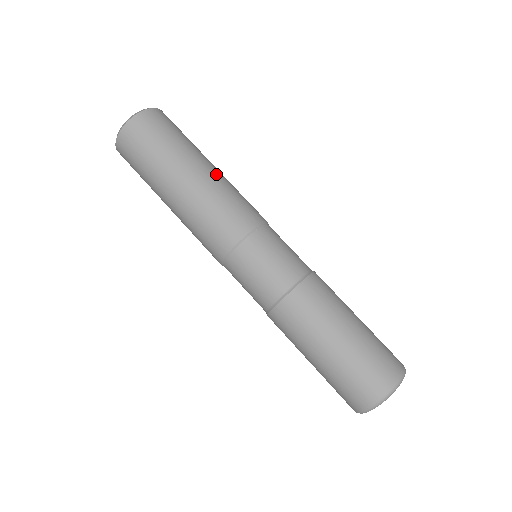
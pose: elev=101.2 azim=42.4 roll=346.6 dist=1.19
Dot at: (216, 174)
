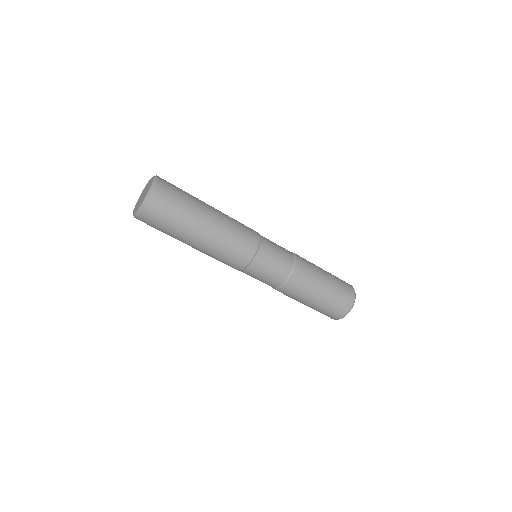
Dot at: (212, 236)
